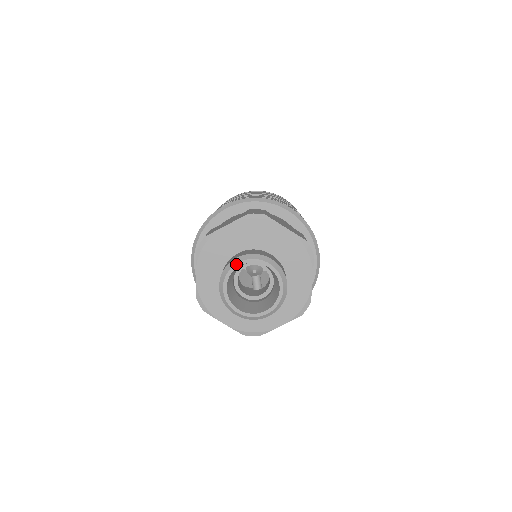
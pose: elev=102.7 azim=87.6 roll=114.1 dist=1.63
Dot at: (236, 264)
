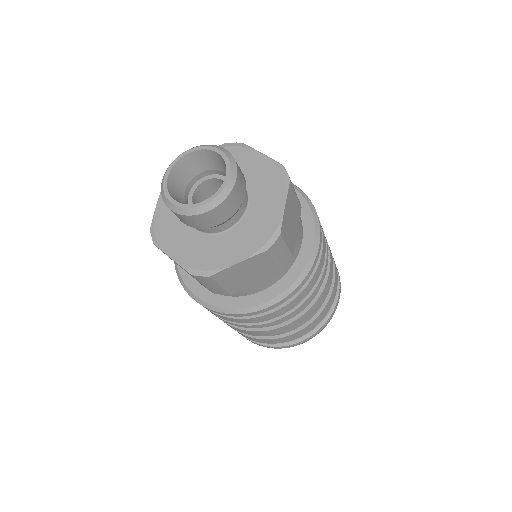
Dot at: (164, 180)
